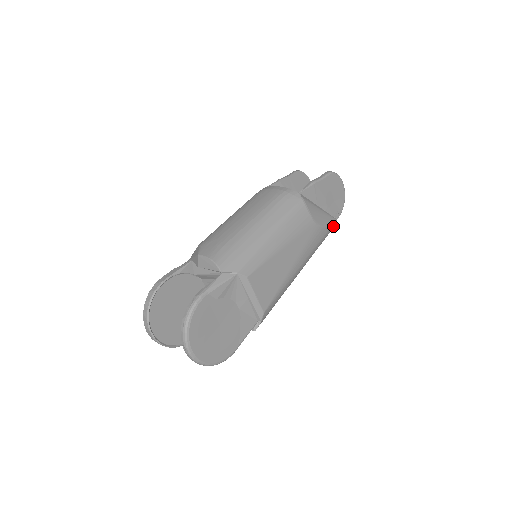
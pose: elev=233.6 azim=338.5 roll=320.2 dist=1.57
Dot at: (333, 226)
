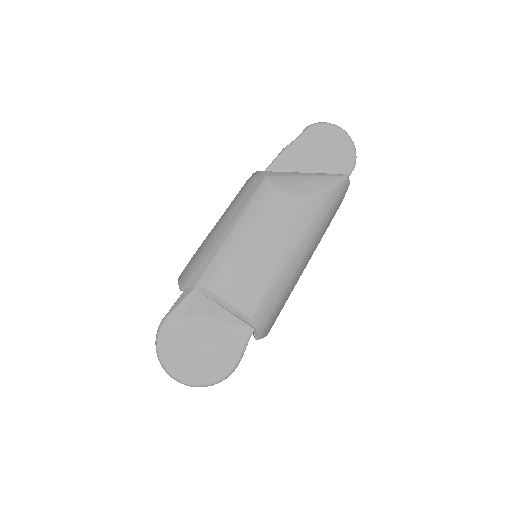
Dot at: (338, 186)
